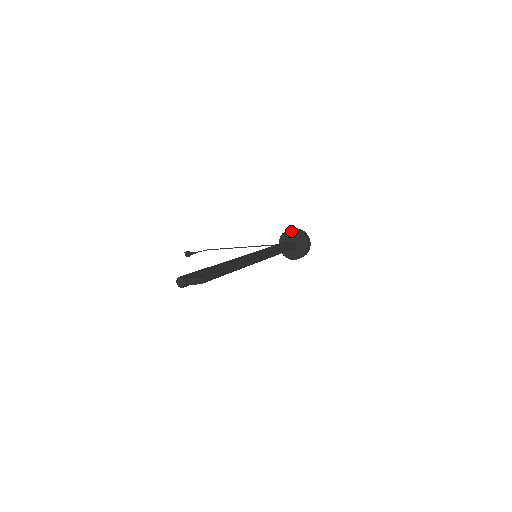
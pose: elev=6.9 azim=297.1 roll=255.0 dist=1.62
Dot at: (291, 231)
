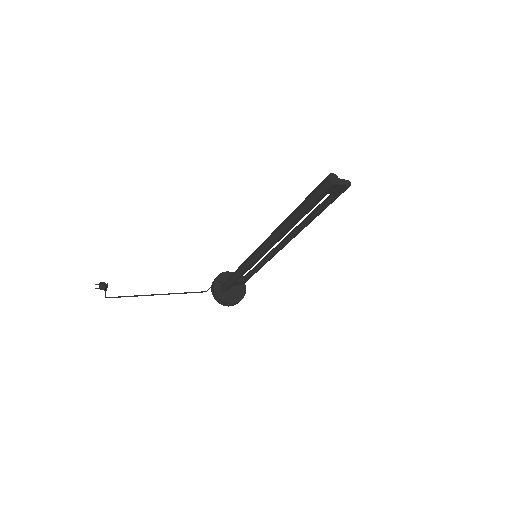
Dot at: (227, 273)
